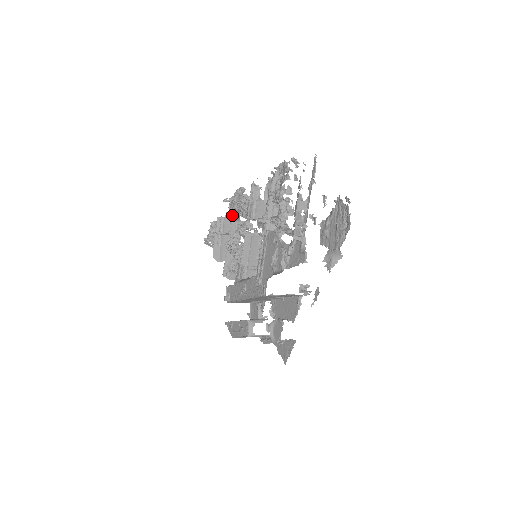
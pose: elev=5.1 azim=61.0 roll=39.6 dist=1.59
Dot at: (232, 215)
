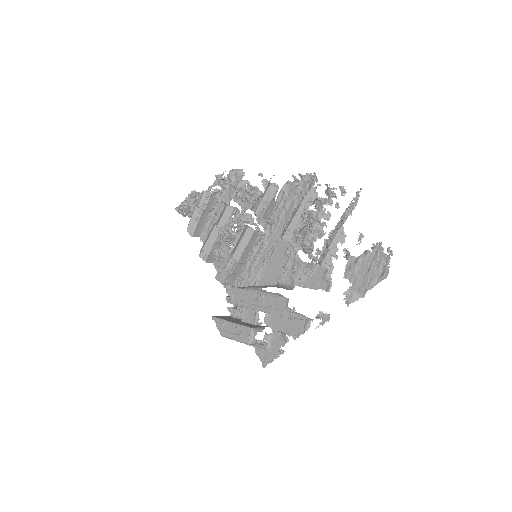
Dot at: (219, 193)
